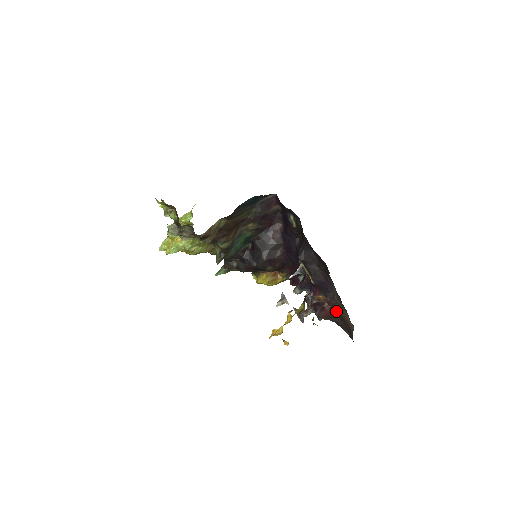
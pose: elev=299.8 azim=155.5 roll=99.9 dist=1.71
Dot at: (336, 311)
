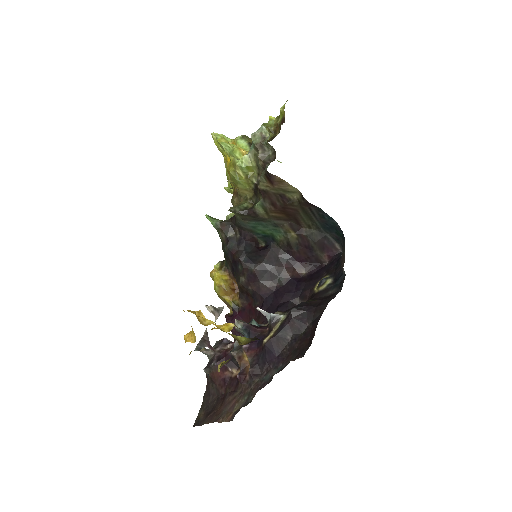
Dot at: (230, 387)
